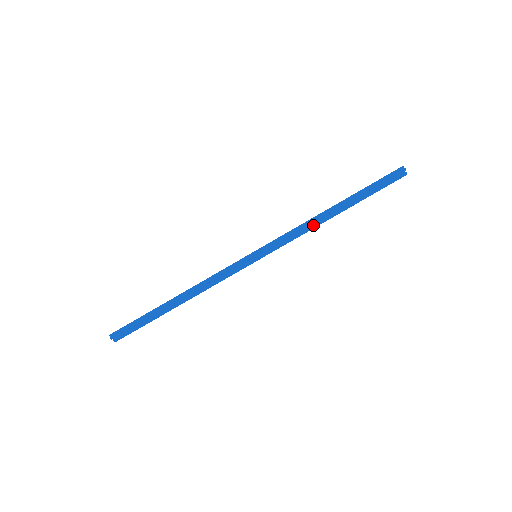
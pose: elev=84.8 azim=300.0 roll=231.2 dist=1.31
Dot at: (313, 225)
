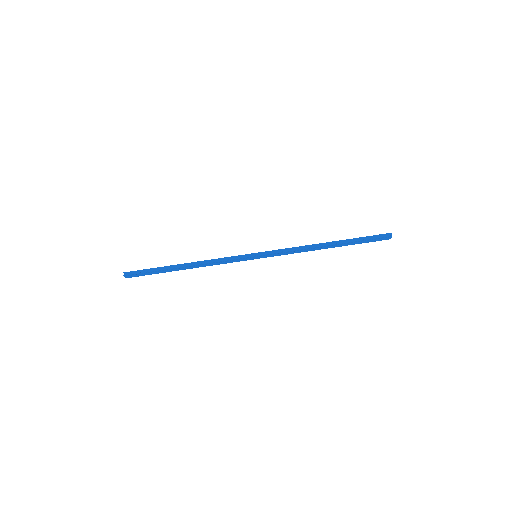
Dot at: (307, 250)
